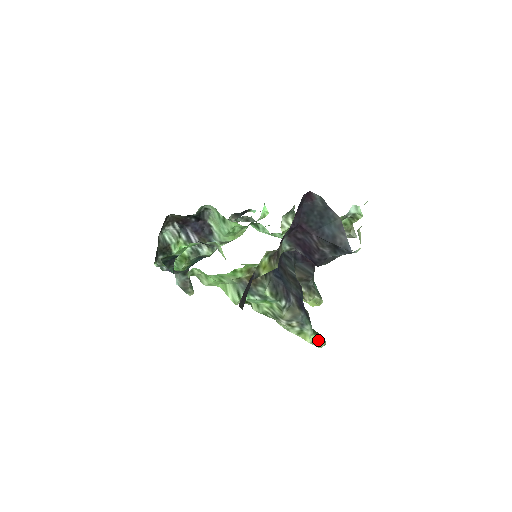
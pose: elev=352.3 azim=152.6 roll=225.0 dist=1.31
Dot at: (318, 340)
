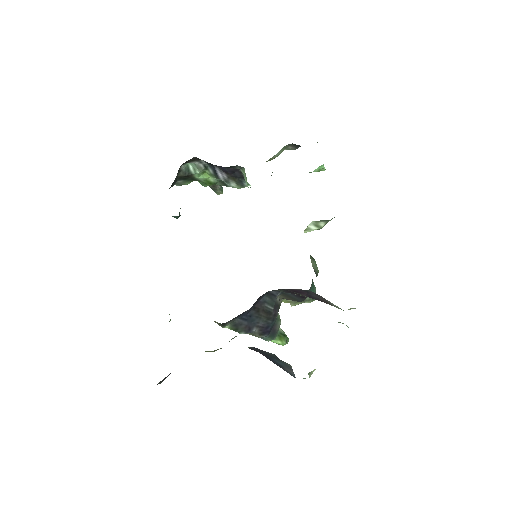
Dot at: (279, 343)
